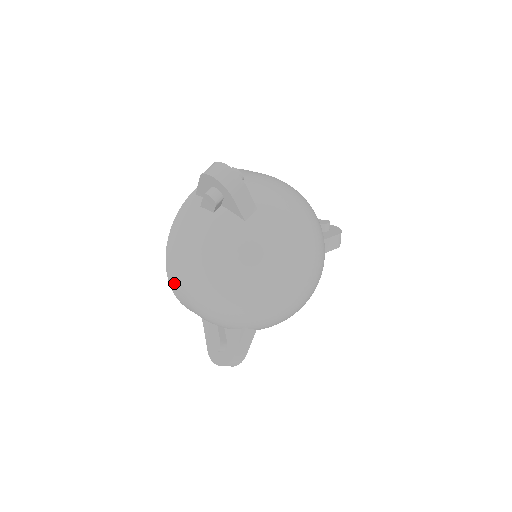
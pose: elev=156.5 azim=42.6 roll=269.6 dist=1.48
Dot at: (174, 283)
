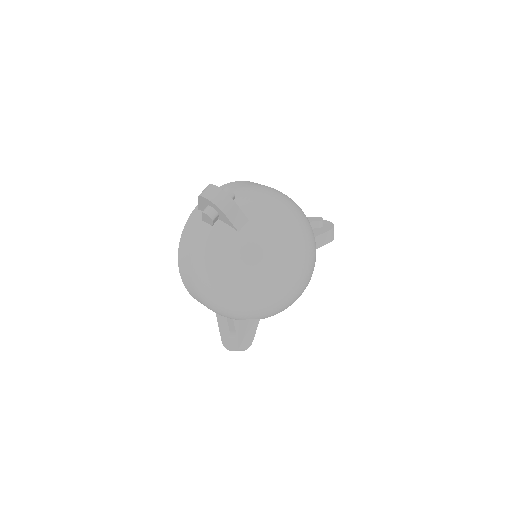
Dot at: (187, 285)
